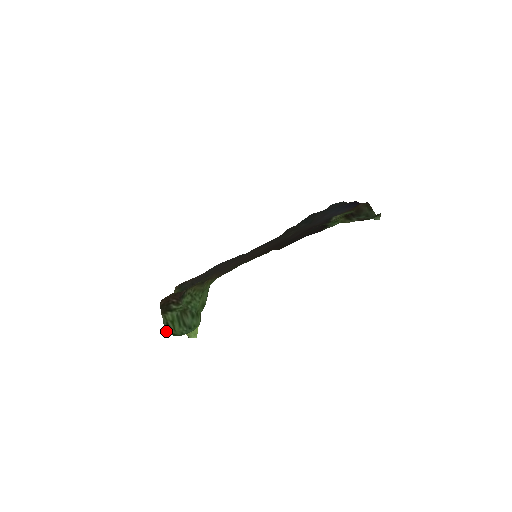
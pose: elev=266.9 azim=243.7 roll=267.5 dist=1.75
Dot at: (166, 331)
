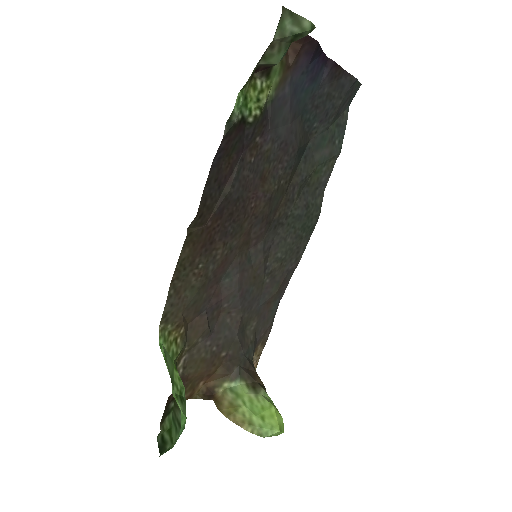
Dot at: (159, 451)
